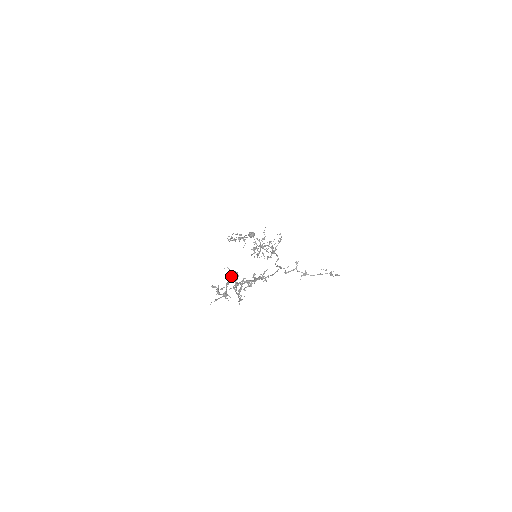
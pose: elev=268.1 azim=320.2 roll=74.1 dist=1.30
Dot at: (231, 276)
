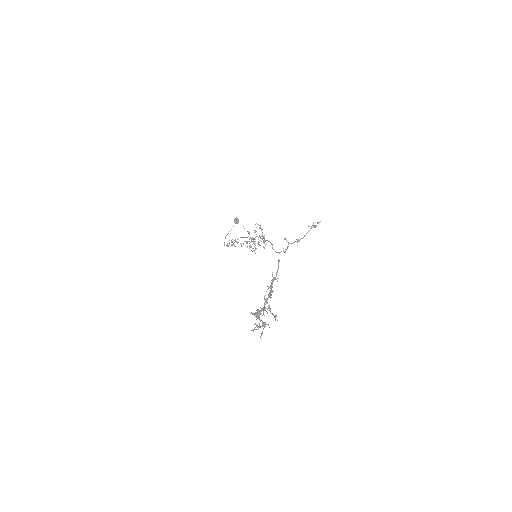
Dot at: occluded
